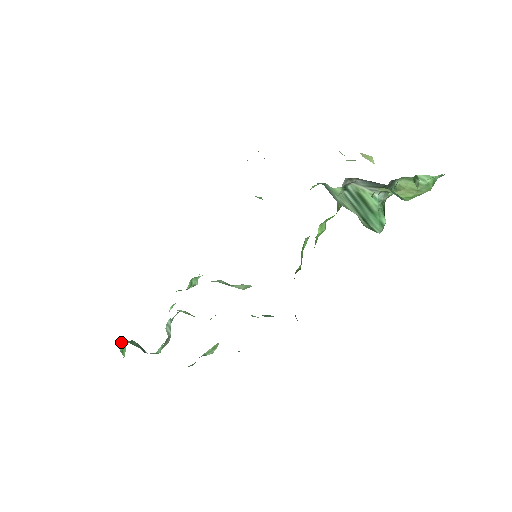
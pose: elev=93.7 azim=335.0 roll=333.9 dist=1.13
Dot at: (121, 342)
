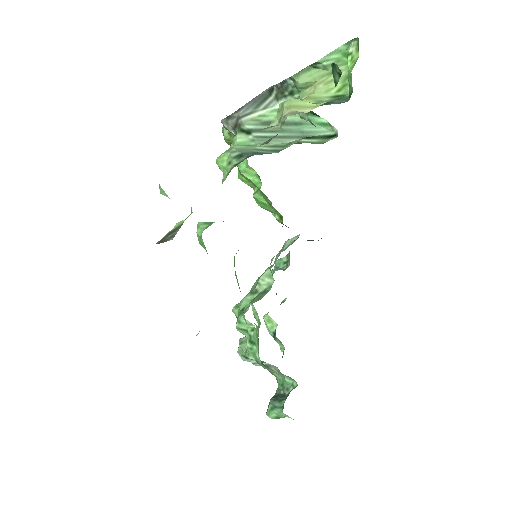
Dot at: occluded
